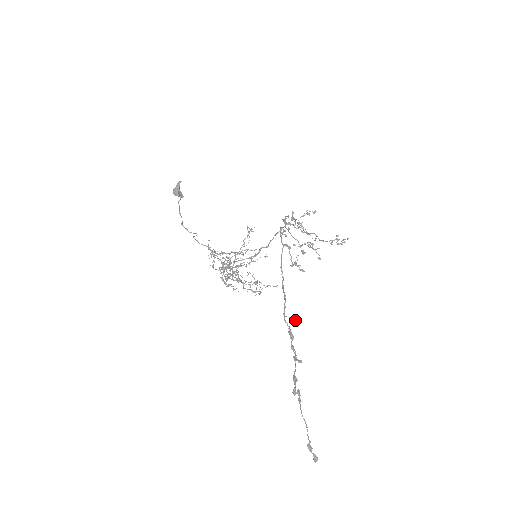
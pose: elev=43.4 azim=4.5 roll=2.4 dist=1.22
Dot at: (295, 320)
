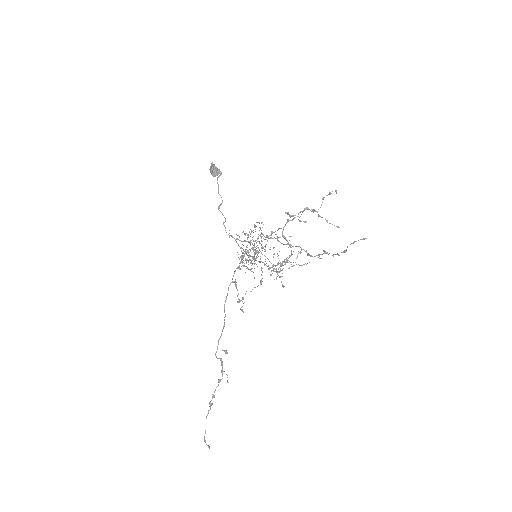
Dot at: occluded
